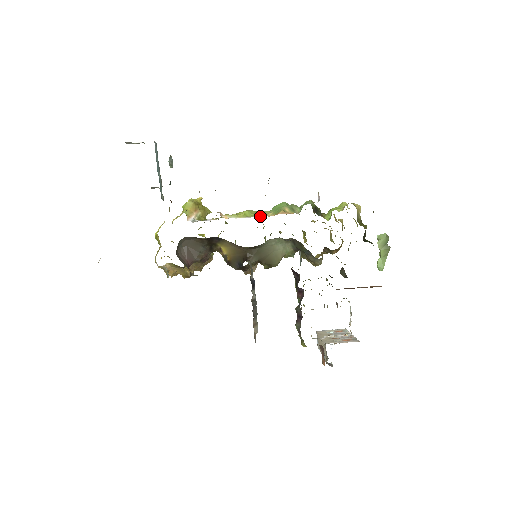
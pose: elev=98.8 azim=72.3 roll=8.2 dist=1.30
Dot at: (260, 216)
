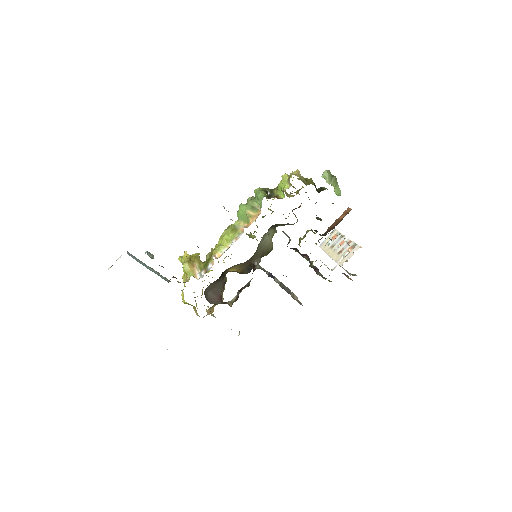
Dot at: (239, 234)
